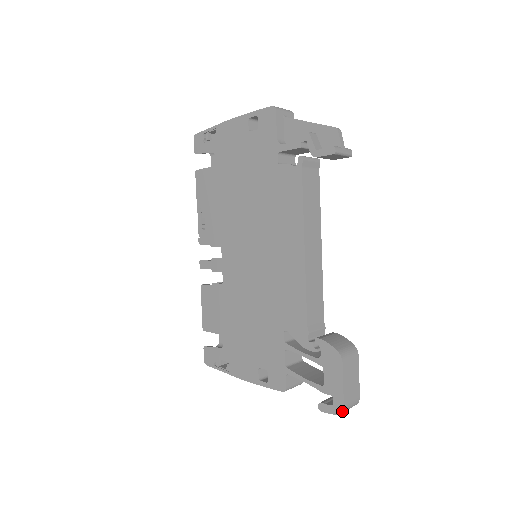
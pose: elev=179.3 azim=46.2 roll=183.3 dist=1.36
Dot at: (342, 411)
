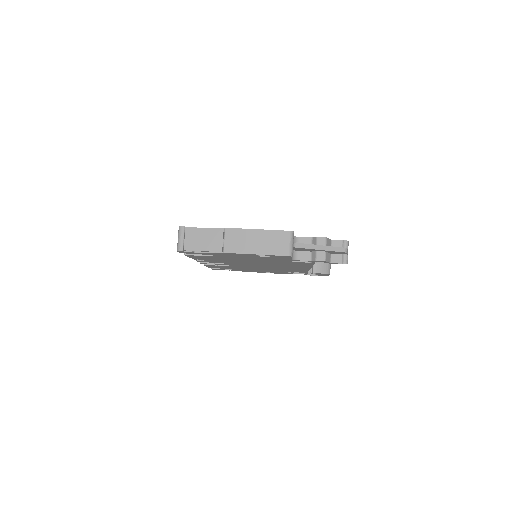
Dot at: occluded
